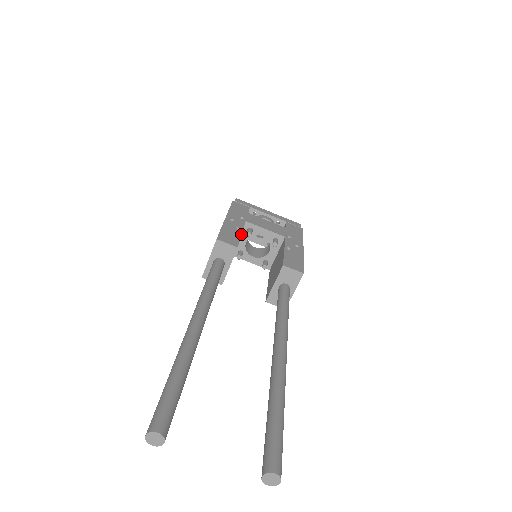
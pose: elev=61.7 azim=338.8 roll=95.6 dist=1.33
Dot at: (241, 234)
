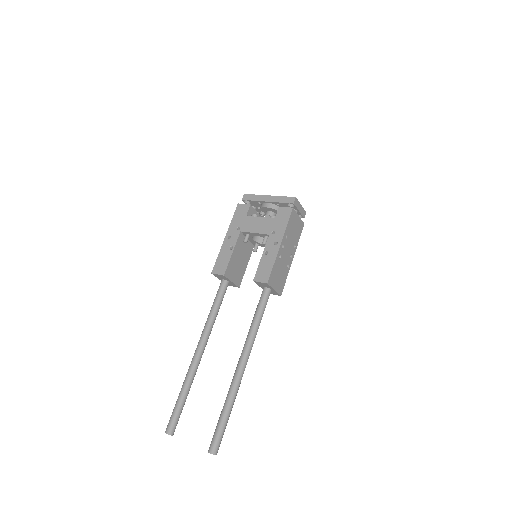
Dot at: (231, 255)
